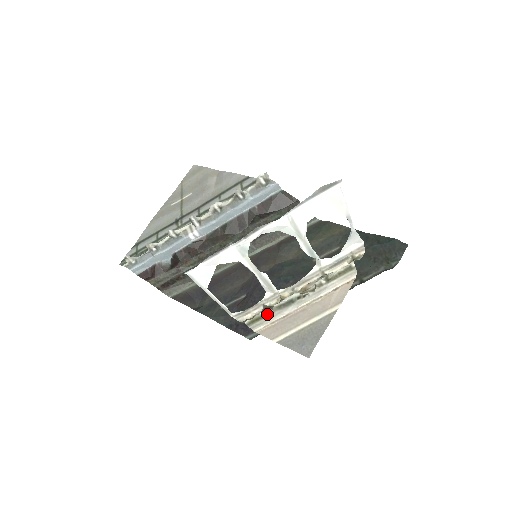
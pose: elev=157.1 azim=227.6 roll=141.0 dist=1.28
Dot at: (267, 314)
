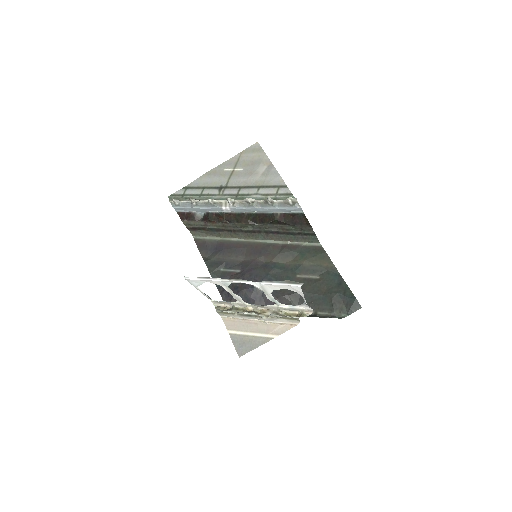
Dot at: (232, 313)
